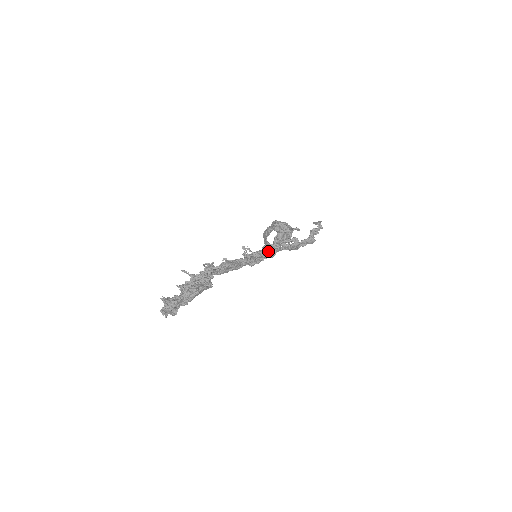
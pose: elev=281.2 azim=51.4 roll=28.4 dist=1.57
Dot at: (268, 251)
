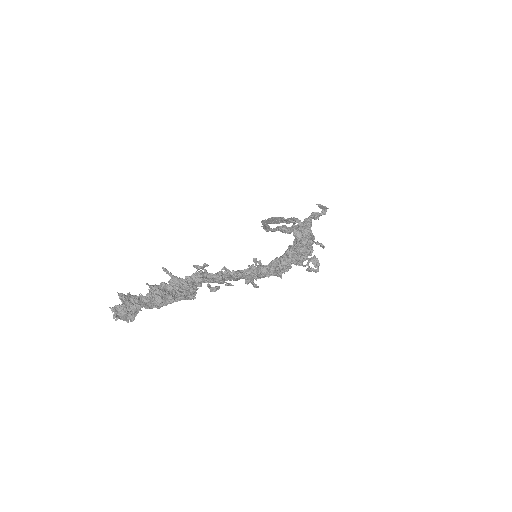
Dot at: (279, 266)
